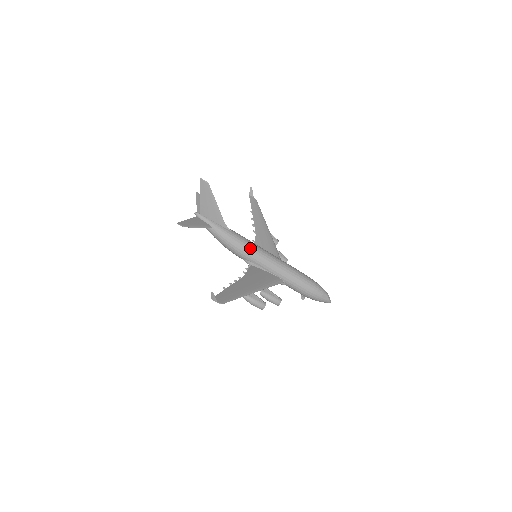
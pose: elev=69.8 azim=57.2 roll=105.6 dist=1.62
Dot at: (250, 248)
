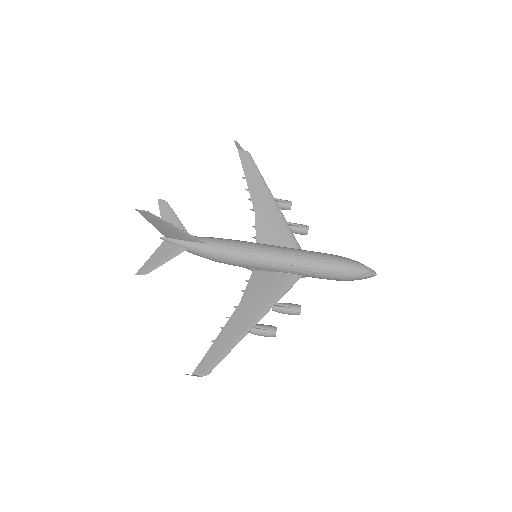
Dot at: (241, 255)
